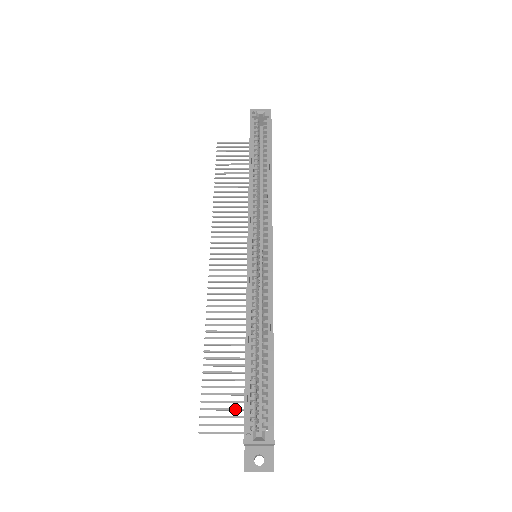
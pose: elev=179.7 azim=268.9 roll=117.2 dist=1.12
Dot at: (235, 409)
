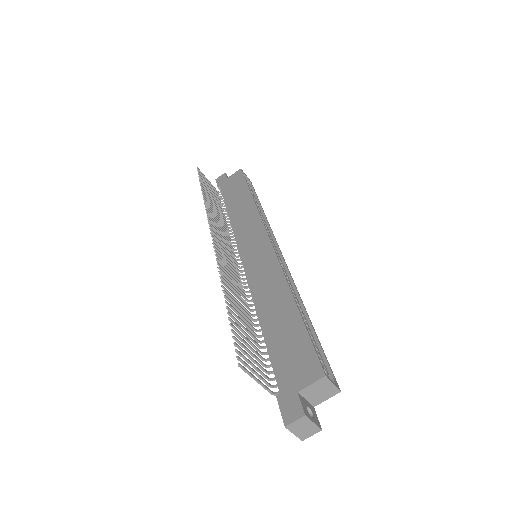
Dot at: (259, 364)
